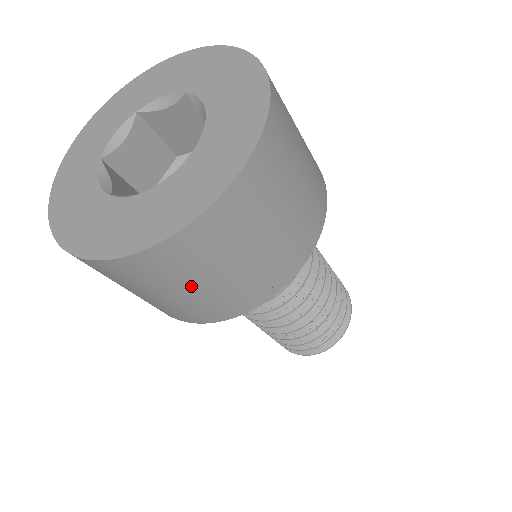
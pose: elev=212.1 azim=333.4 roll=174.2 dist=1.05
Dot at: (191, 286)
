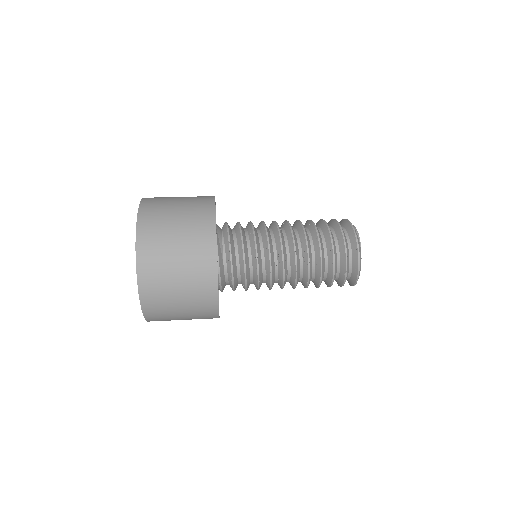
Dot at: (180, 317)
